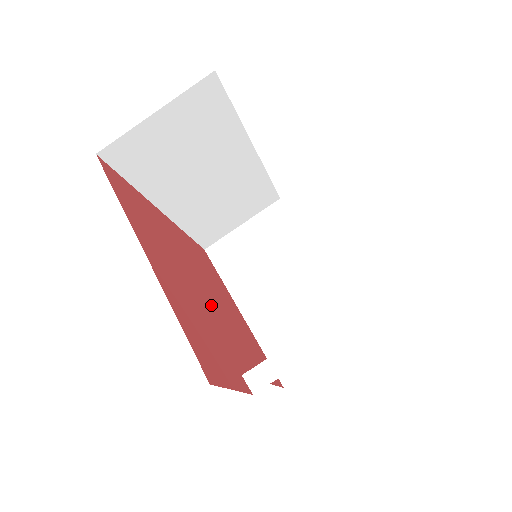
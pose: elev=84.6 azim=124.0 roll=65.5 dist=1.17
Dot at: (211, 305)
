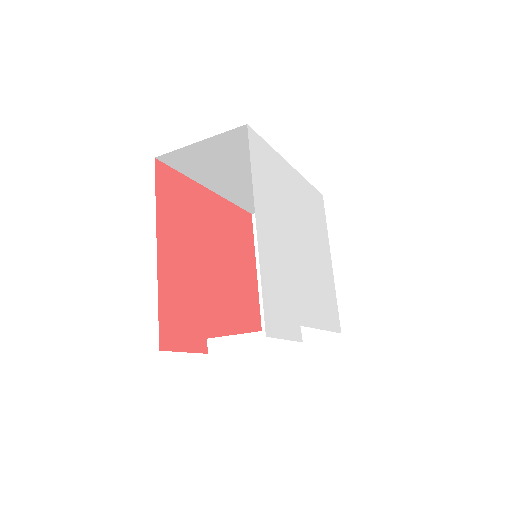
Dot at: (214, 278)
